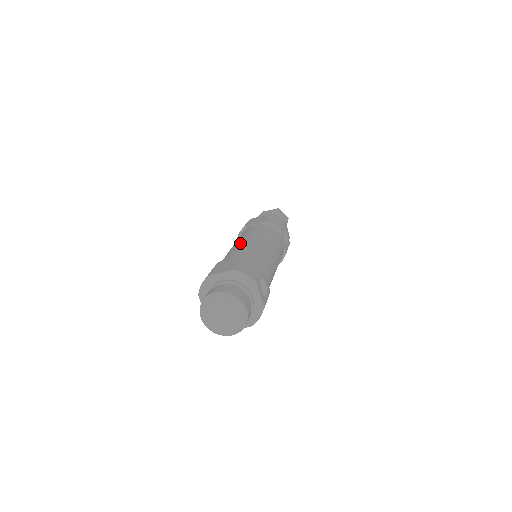
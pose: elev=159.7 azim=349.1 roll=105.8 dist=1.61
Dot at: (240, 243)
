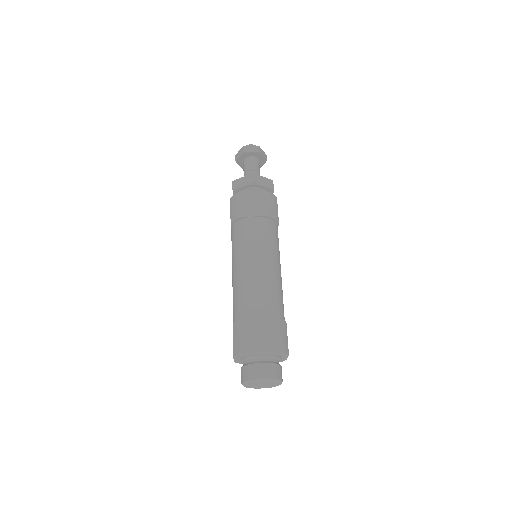
Dot at: (255, 273)
